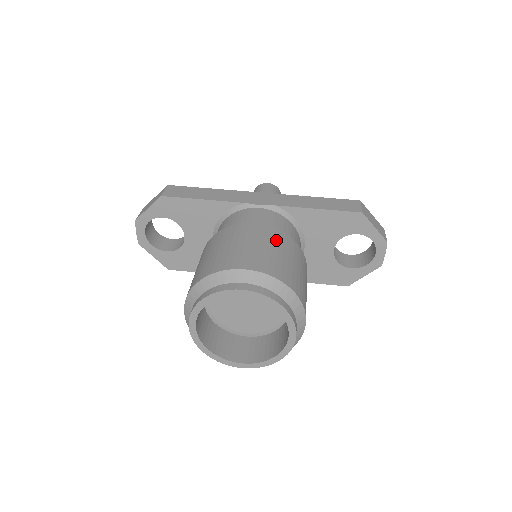
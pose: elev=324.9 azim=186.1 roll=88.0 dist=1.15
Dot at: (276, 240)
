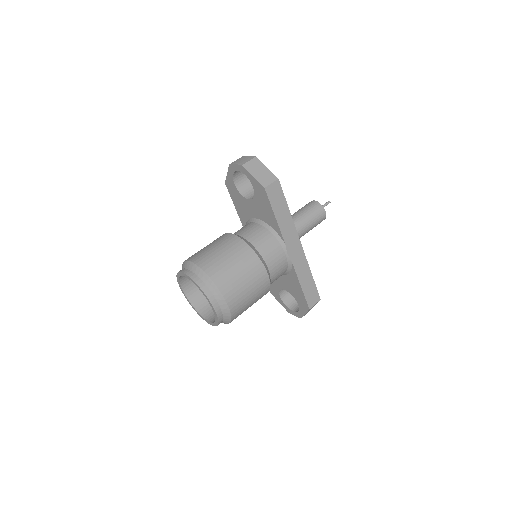
Dot at: (260, 292)
